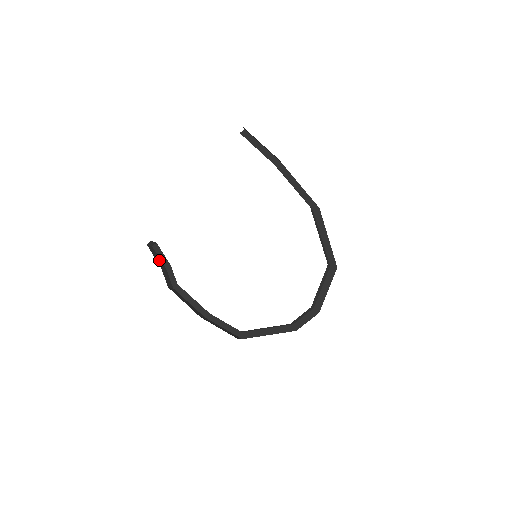
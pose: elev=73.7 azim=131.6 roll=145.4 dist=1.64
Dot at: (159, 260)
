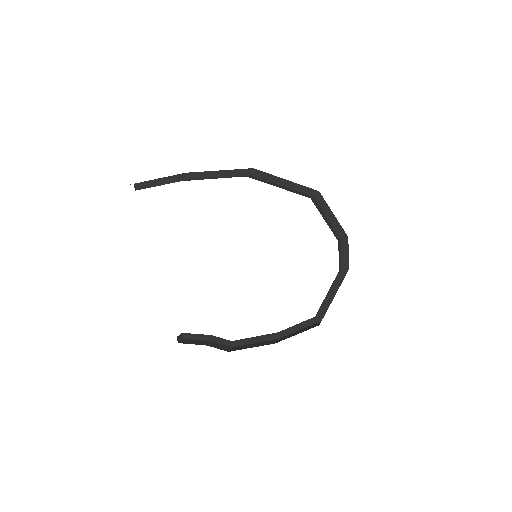
Dot at: (199, 342)
